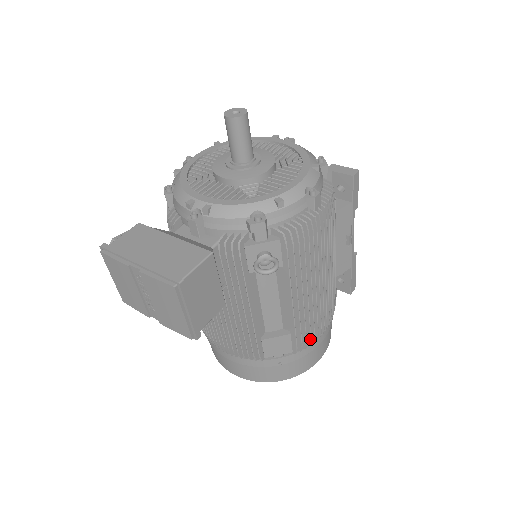
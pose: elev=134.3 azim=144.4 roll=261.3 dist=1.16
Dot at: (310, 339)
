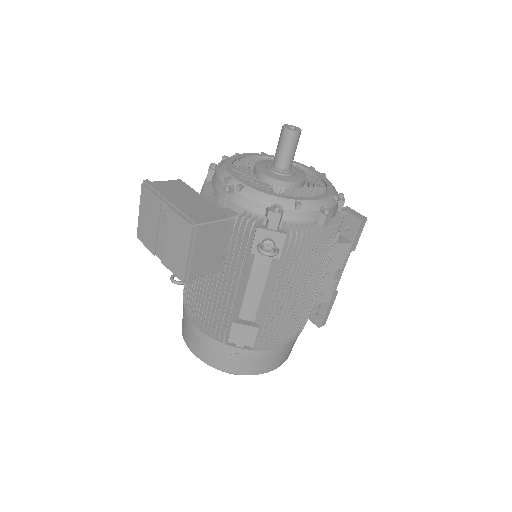
Dot at: (272, 342)
